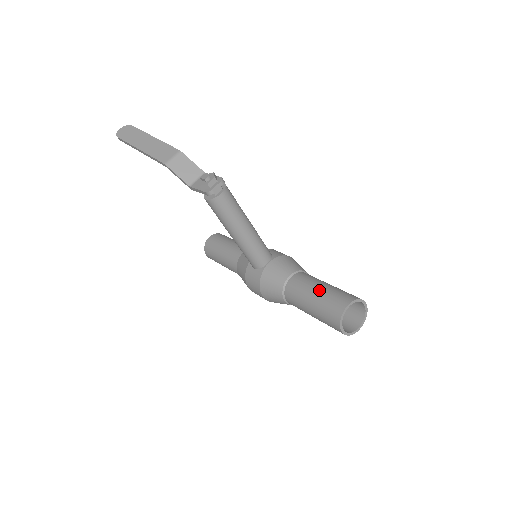
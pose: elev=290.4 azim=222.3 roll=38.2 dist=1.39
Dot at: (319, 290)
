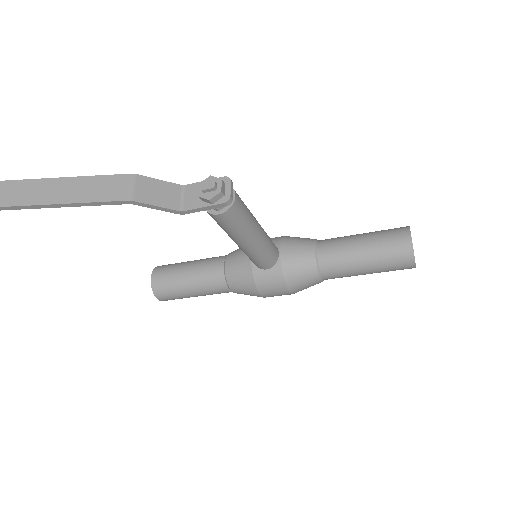
Dot at: (365, 243)
